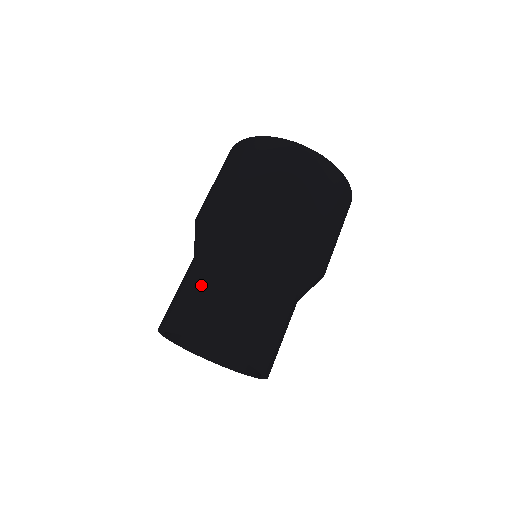
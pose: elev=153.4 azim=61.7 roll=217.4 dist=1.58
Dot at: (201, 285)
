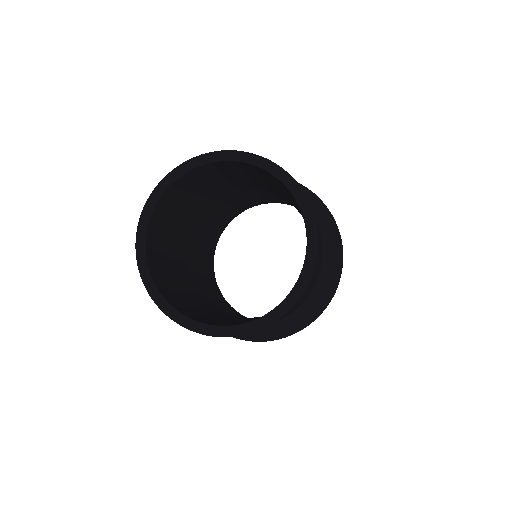
Dot at: occluded
